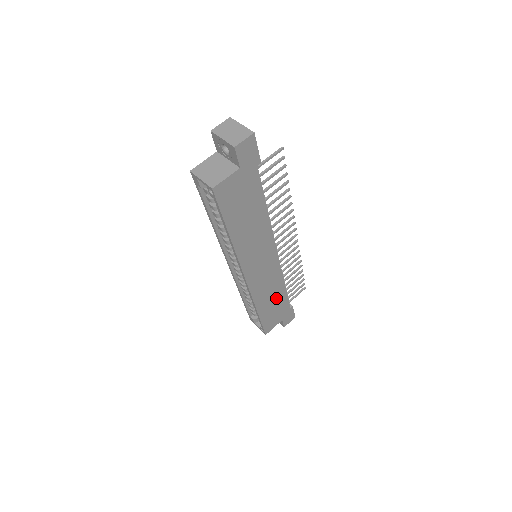
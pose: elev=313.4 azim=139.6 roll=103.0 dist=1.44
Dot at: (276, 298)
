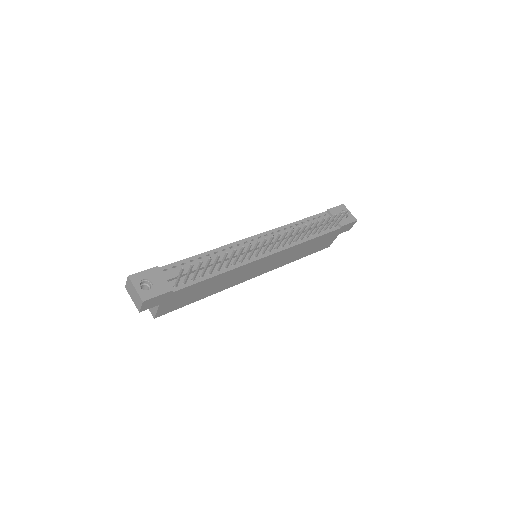
Dot at: (309, 245)
